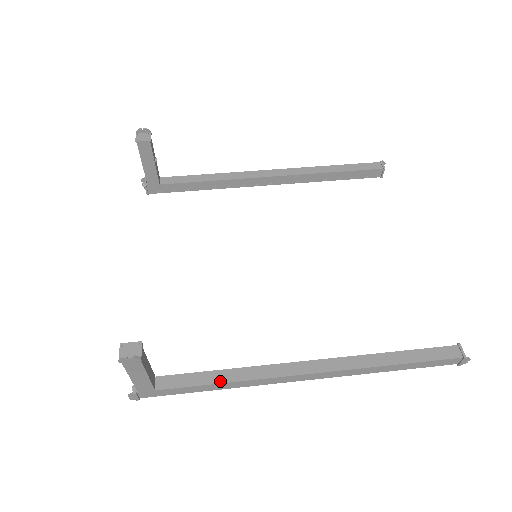
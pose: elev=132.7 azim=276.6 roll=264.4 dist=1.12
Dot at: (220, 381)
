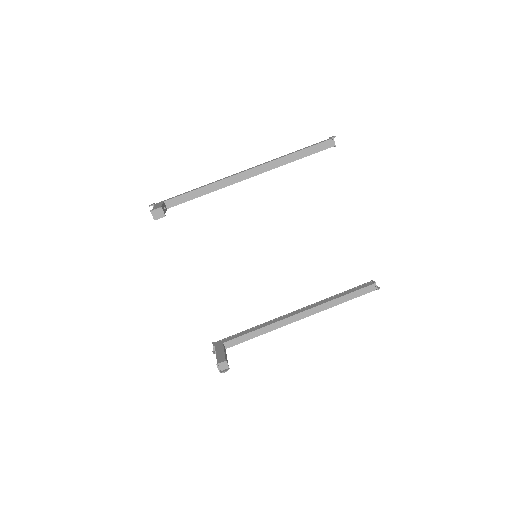
Dot at: (256, 336)
